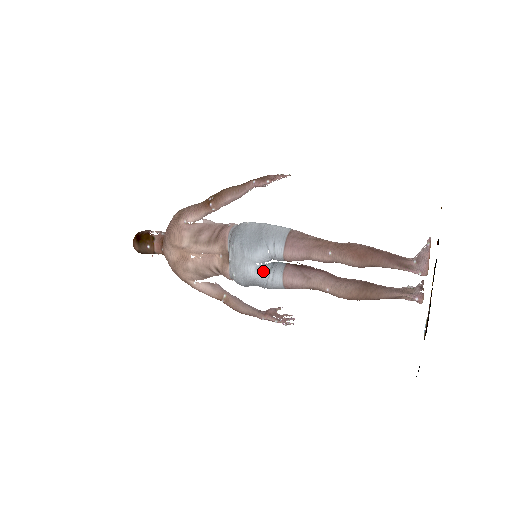
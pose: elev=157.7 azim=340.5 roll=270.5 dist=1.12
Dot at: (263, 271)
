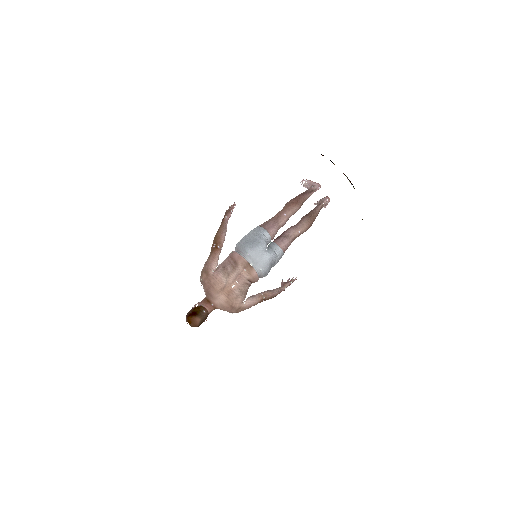
Dot at: (271, 251)
